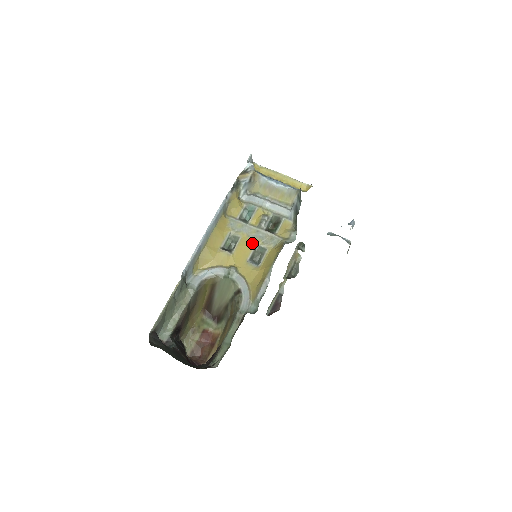
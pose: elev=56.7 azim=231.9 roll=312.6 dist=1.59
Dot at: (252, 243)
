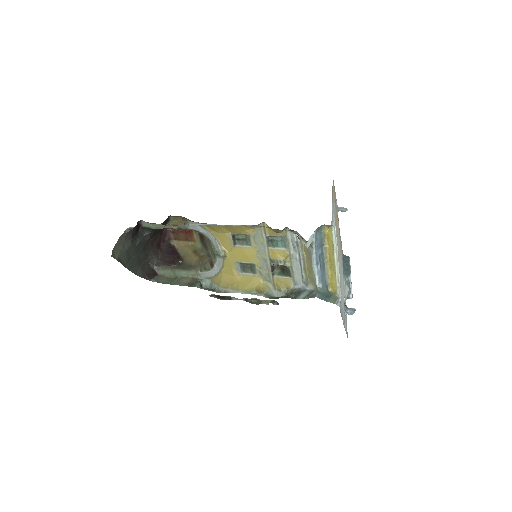
Dot at: (253, 260)
